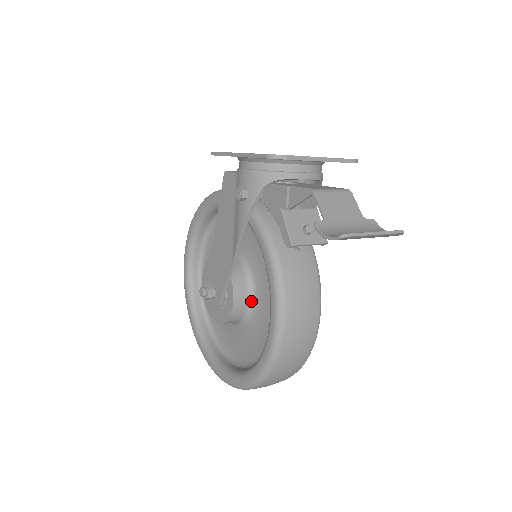
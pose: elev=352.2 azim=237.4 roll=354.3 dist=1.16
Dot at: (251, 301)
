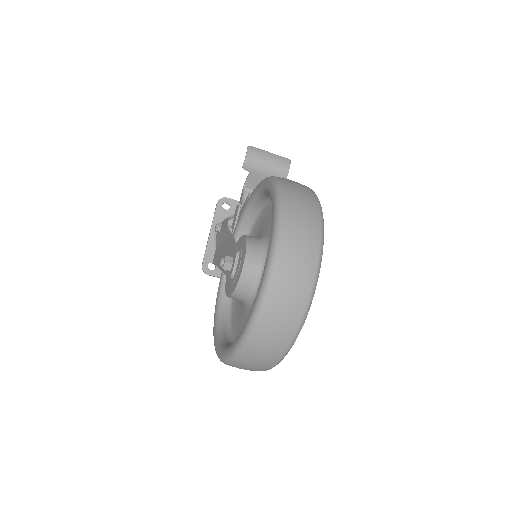
Dot at: (260, 237)
